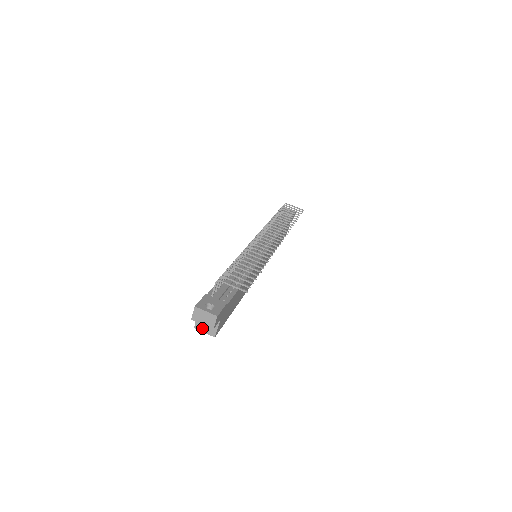
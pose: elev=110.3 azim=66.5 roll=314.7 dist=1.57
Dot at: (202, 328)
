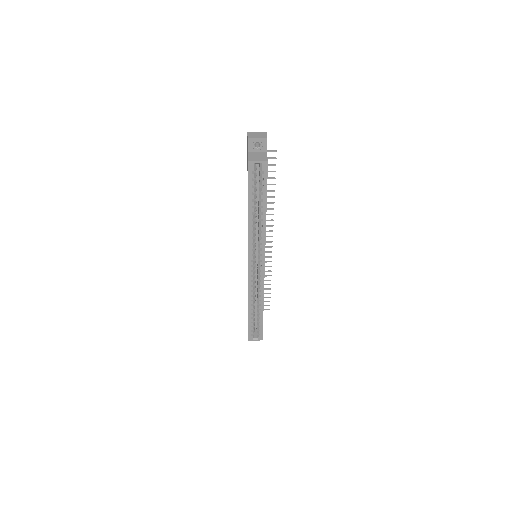
Dot at: (255, 160)
